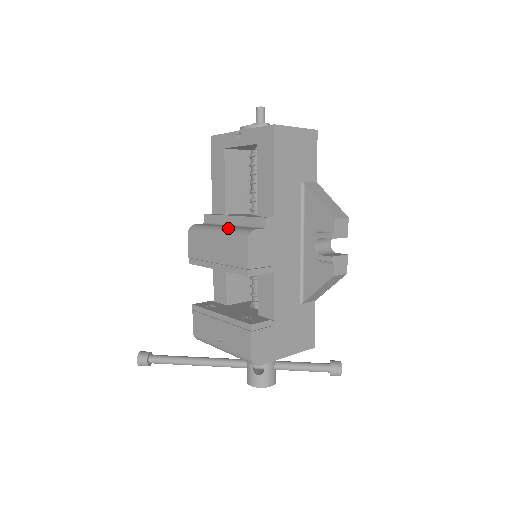
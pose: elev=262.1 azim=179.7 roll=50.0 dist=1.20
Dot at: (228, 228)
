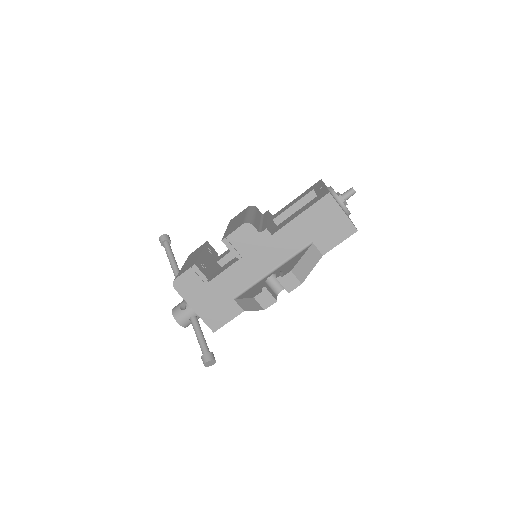
Dot at: (253, 216)
